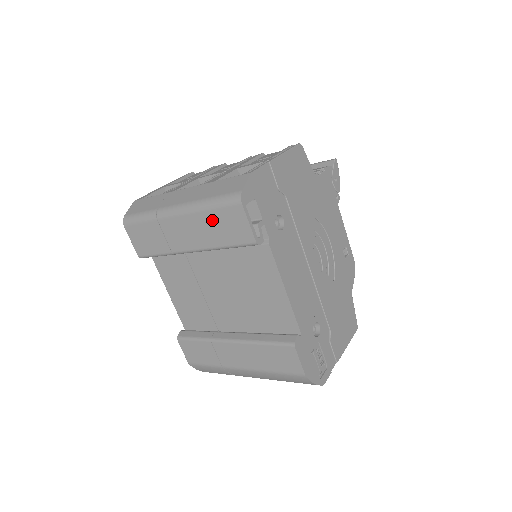
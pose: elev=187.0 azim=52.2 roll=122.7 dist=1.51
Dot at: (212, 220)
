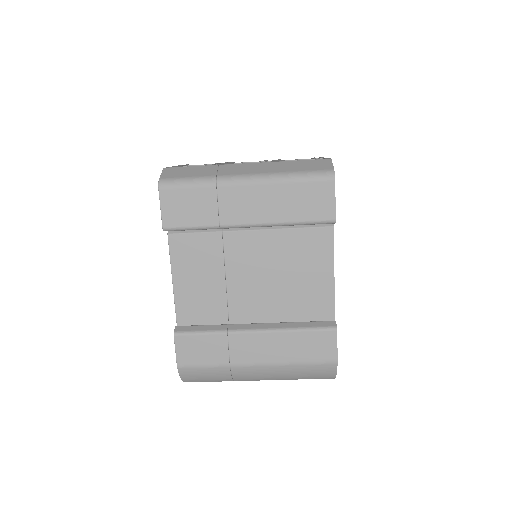
Dot at: (292, 193)
